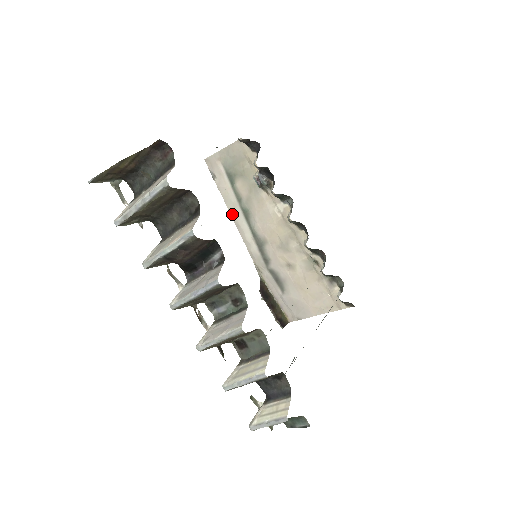
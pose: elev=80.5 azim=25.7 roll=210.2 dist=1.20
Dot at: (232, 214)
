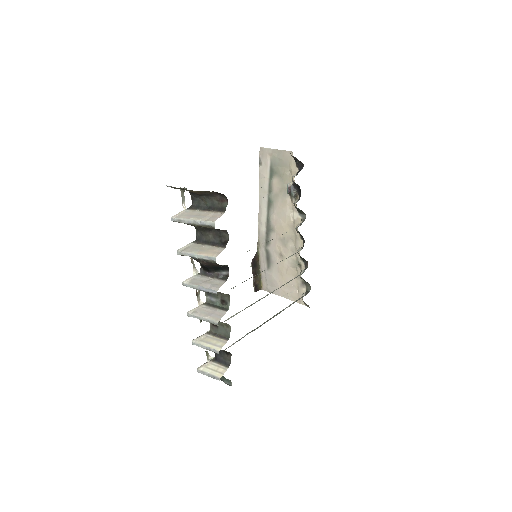
Dot at: (260, 197)
